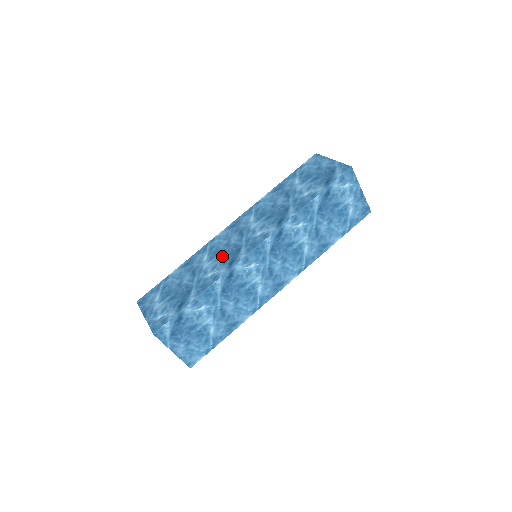
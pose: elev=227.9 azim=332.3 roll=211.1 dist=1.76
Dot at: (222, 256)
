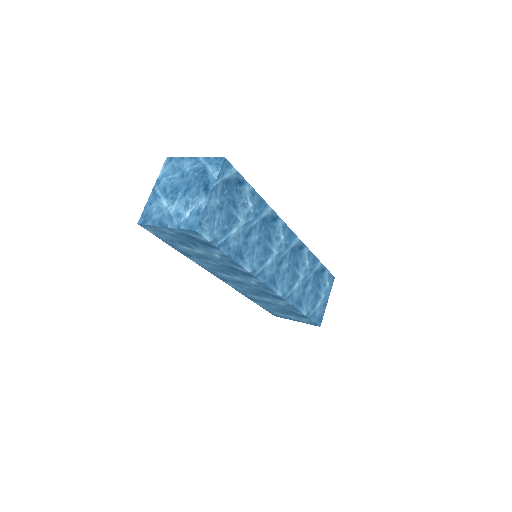
Dot at: occluded
